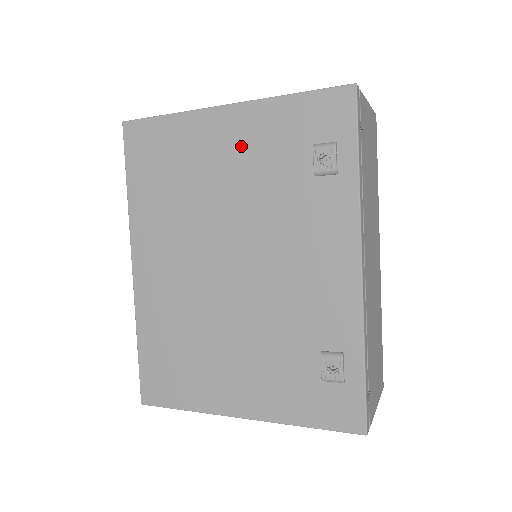
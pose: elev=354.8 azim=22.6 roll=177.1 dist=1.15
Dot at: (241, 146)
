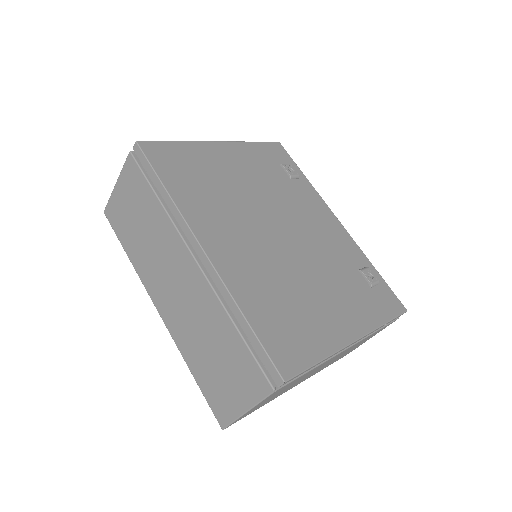
Dot at: (241, 163)
